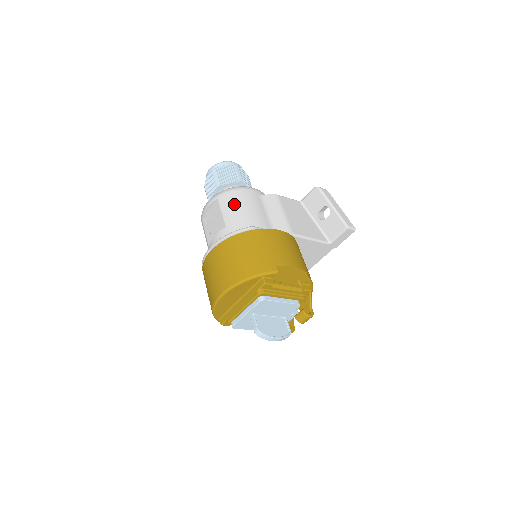
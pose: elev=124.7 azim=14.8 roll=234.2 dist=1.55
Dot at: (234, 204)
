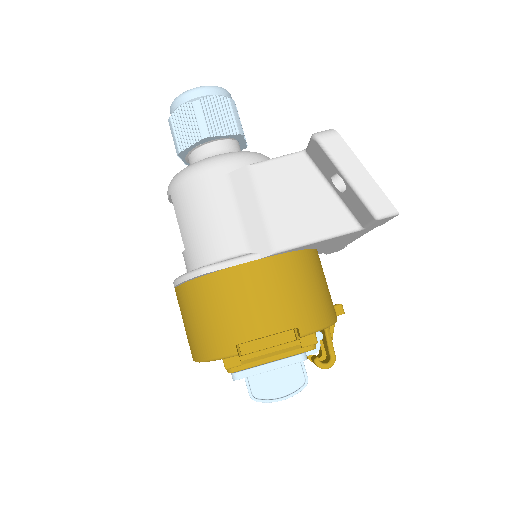
Dot at: (186, 210)
